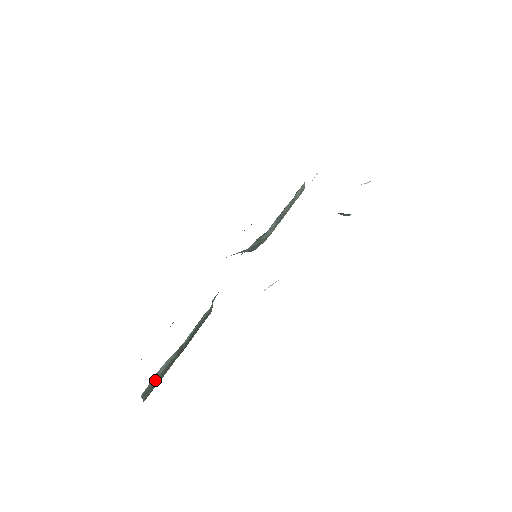
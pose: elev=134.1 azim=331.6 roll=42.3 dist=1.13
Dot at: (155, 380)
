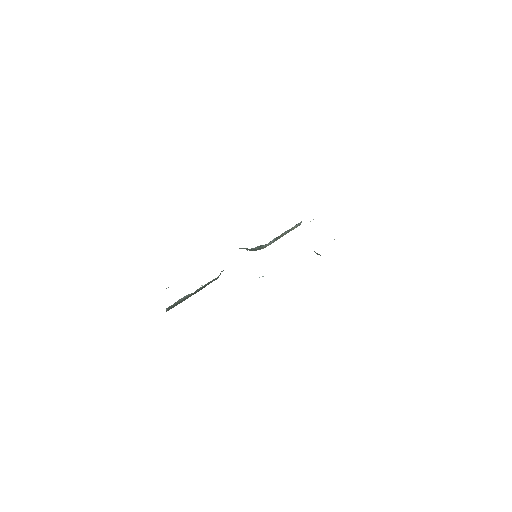
Dot at: (176, 303)
